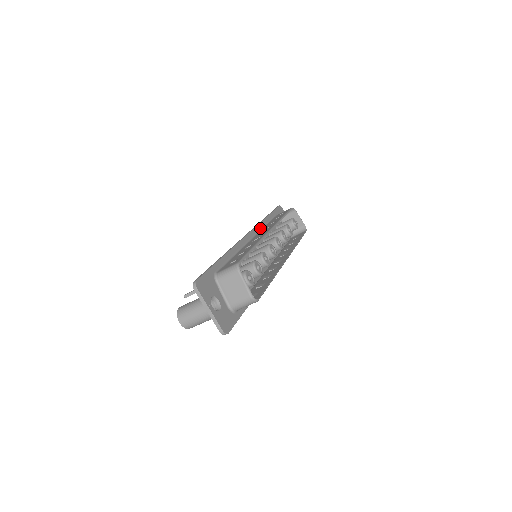
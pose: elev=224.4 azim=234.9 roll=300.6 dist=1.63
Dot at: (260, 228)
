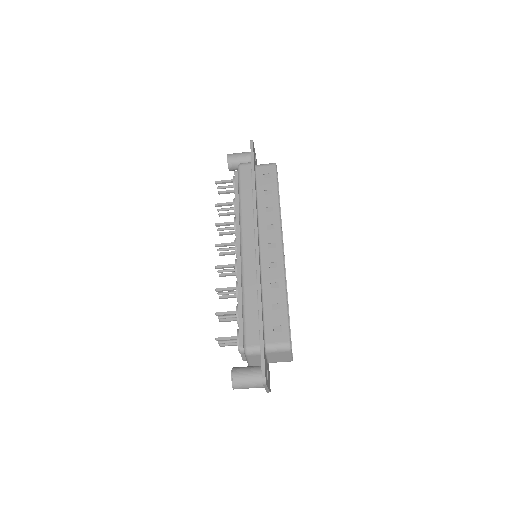
Dot at: (257, 216)
